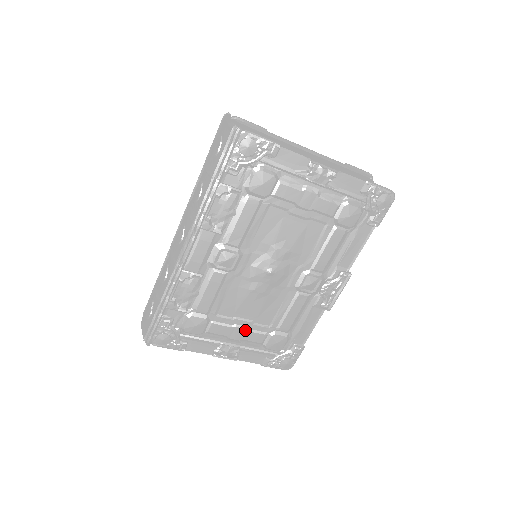
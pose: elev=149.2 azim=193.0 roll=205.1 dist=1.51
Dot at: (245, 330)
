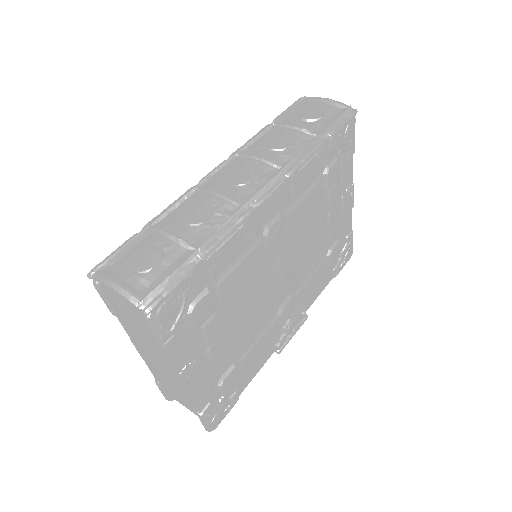
Dot at: (226, 345)
